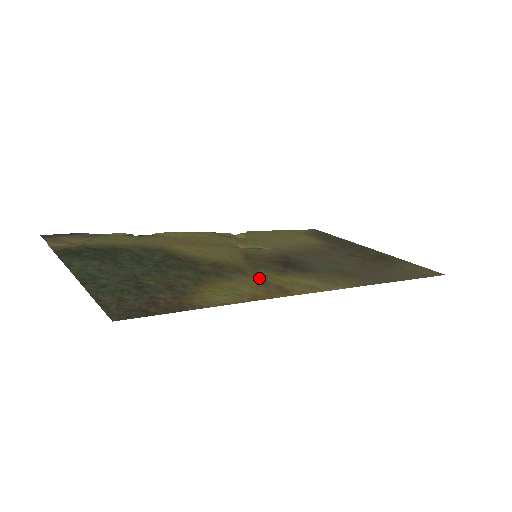
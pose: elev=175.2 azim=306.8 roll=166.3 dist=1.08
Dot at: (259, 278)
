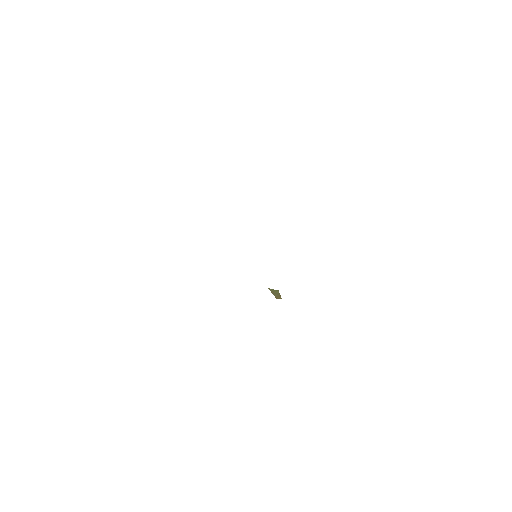
Dot at: occluded
